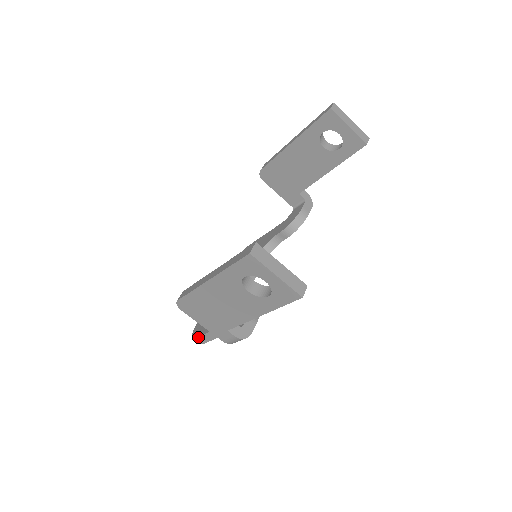
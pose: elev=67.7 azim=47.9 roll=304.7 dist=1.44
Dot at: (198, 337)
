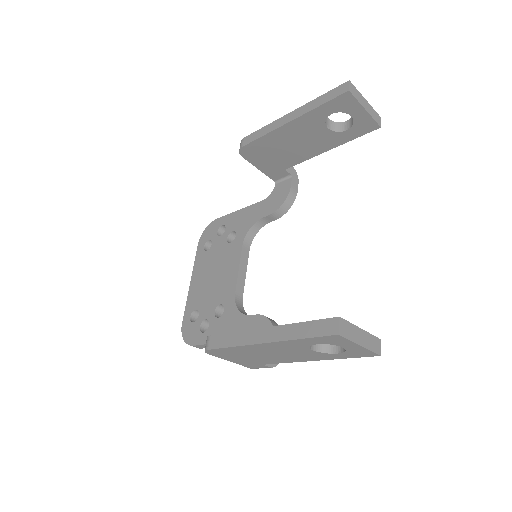
Dot at: (196, 345)
